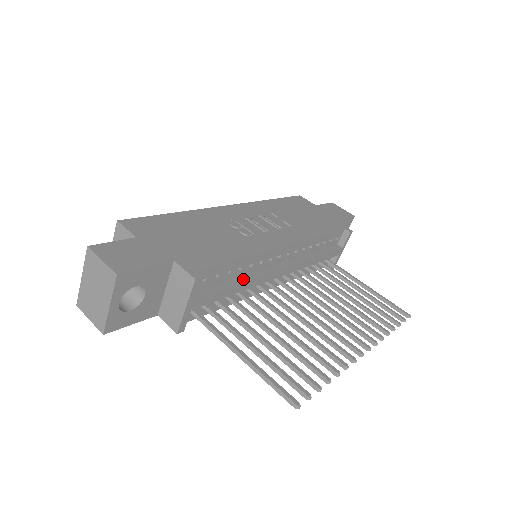
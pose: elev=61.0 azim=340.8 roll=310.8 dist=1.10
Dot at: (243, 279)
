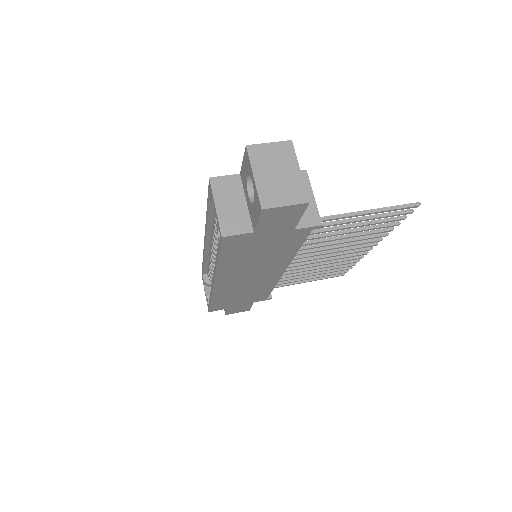
Dot at: occluded
